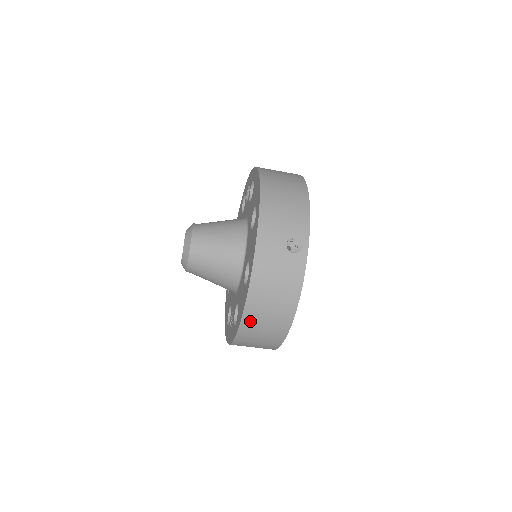
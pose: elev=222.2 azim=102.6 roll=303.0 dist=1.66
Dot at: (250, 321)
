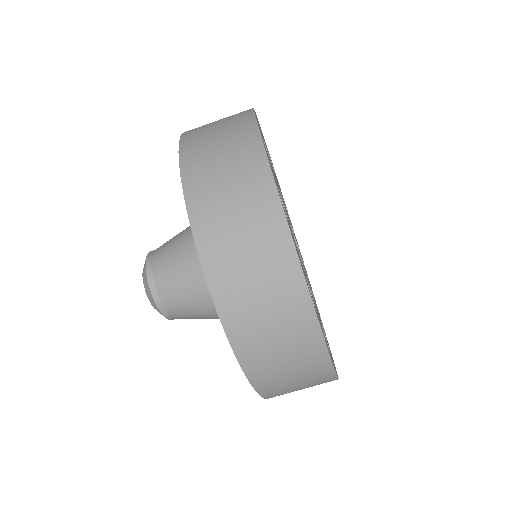
Dot at: (194, 160)
